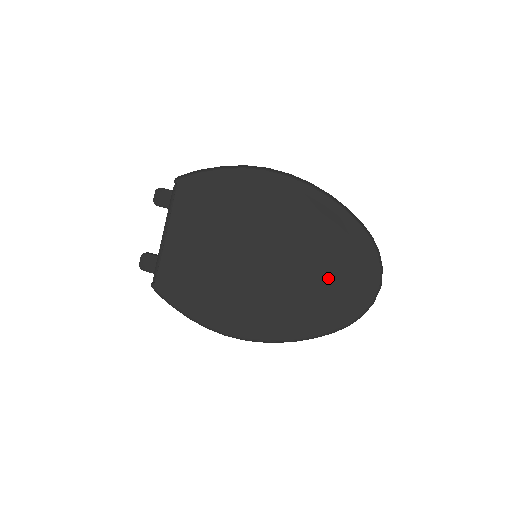
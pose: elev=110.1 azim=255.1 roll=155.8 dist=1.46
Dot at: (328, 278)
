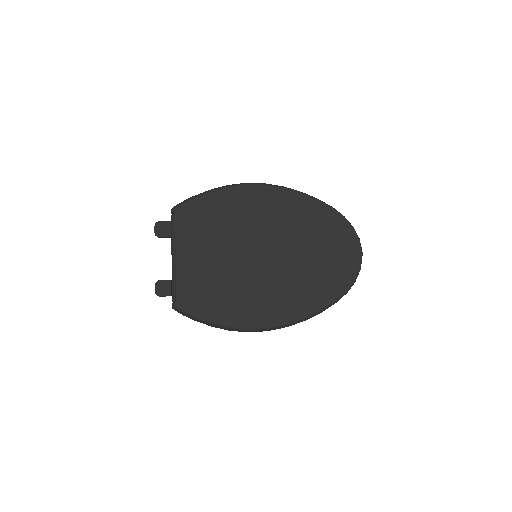
Dot at: (320, 258)
